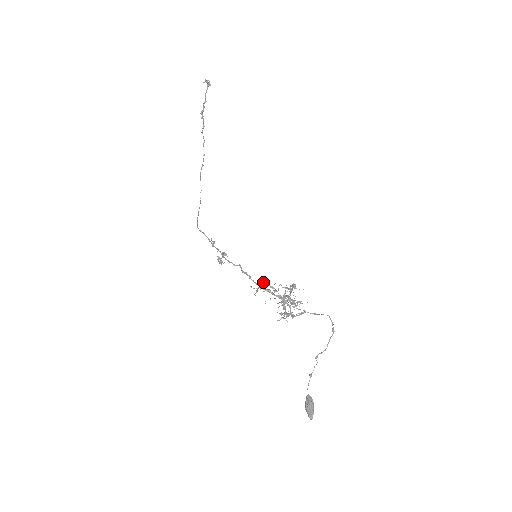
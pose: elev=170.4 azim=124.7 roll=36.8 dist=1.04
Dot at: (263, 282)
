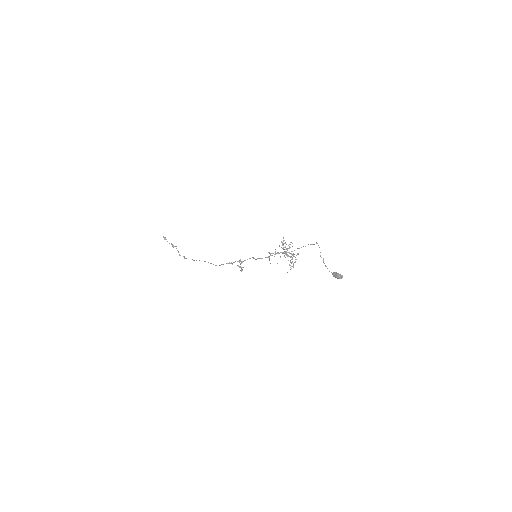
Dot at: (269, 253)
